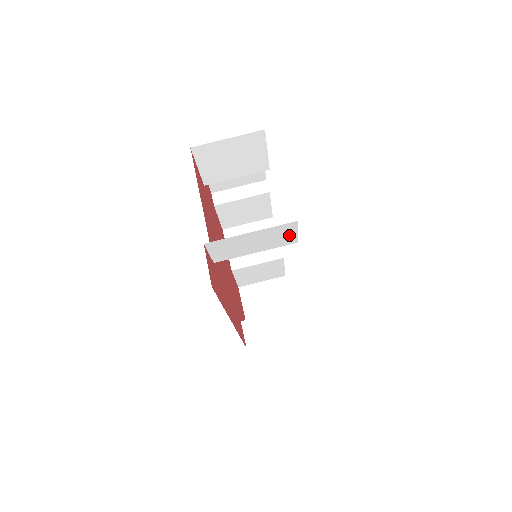
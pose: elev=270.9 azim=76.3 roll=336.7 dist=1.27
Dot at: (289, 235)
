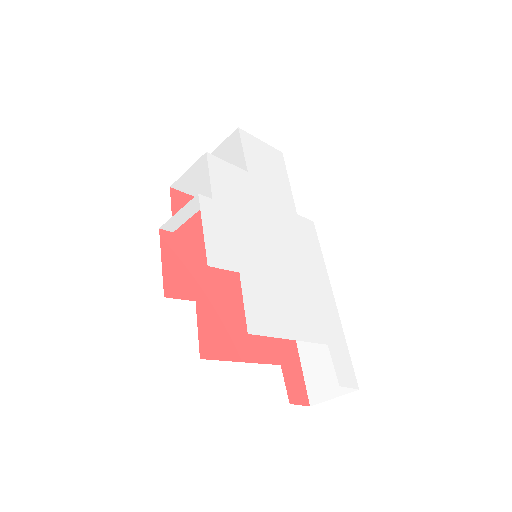
Dot at: occluded
